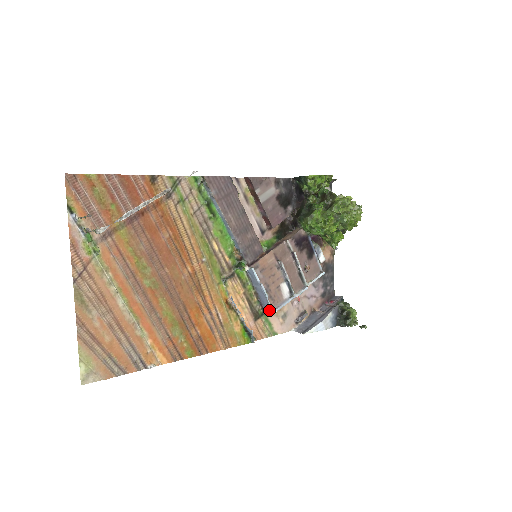
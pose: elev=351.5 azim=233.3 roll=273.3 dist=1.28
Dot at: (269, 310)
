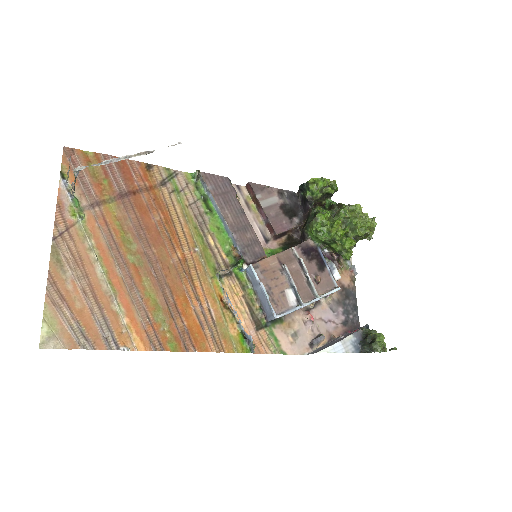
Dot at: (271, 315)
